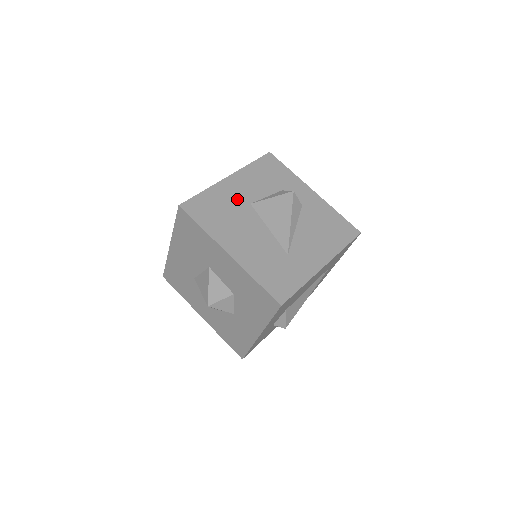
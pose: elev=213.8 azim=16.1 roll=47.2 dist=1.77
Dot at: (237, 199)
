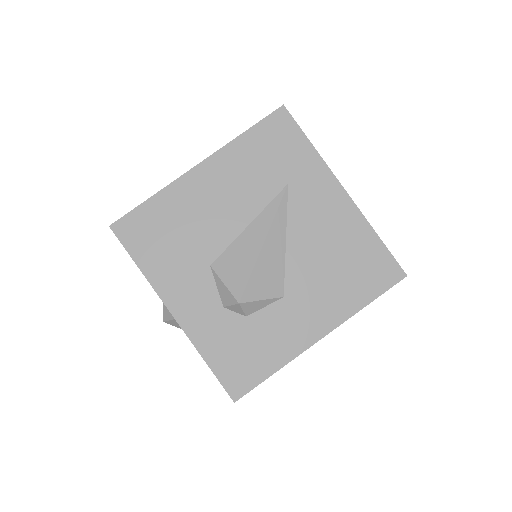
Dot at: occluded
